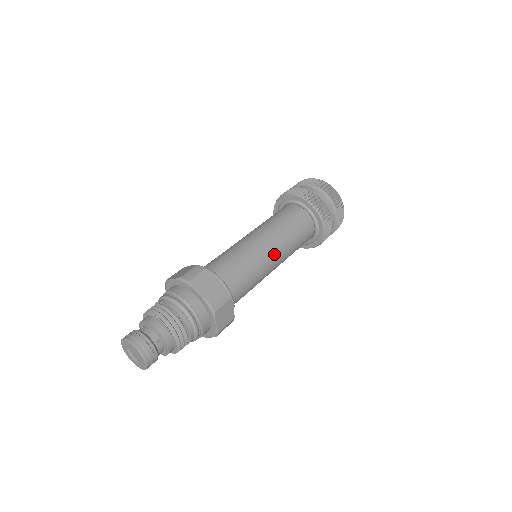
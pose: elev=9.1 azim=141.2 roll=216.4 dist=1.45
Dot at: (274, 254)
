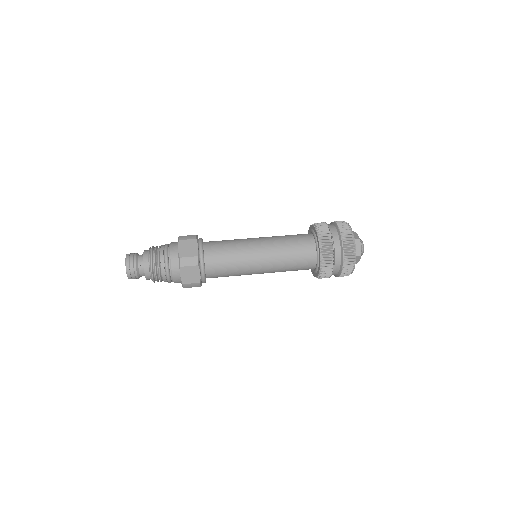
Dot at: (261, 258)
